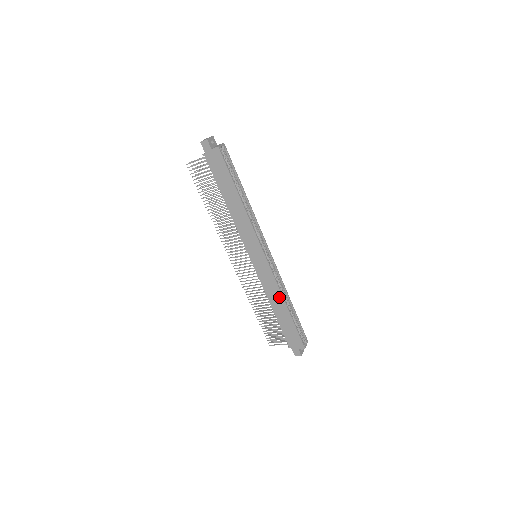
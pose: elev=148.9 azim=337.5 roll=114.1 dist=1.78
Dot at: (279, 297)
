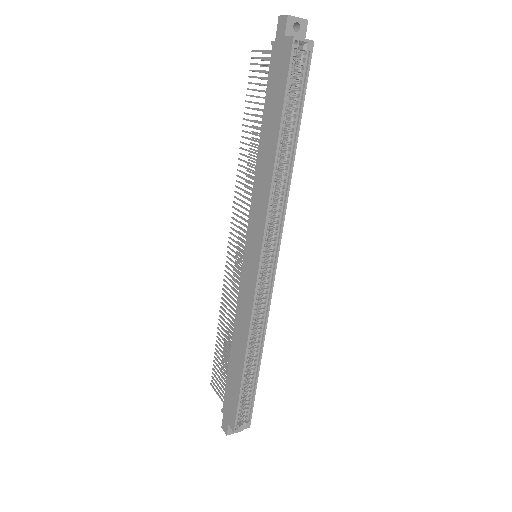
Dot at: (244, 337)
